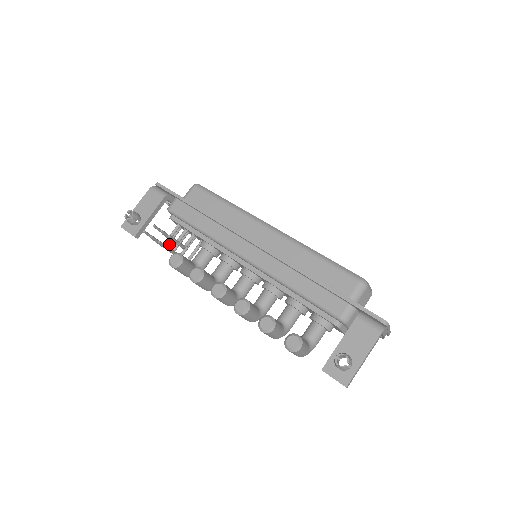
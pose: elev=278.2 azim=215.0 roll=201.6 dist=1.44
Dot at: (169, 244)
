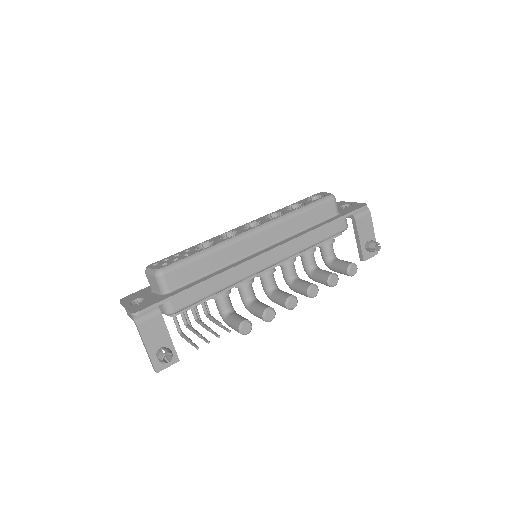
Dot at: (180, 328)
